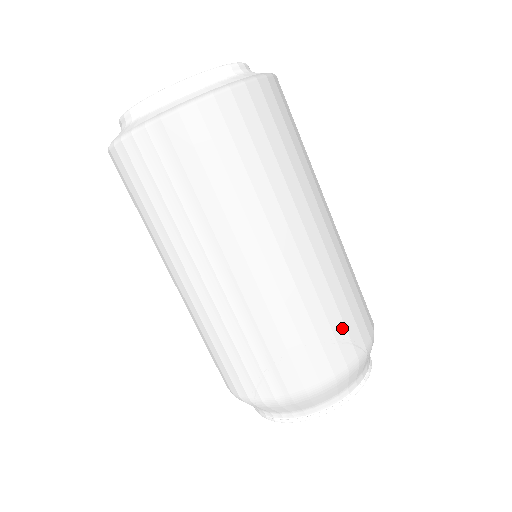
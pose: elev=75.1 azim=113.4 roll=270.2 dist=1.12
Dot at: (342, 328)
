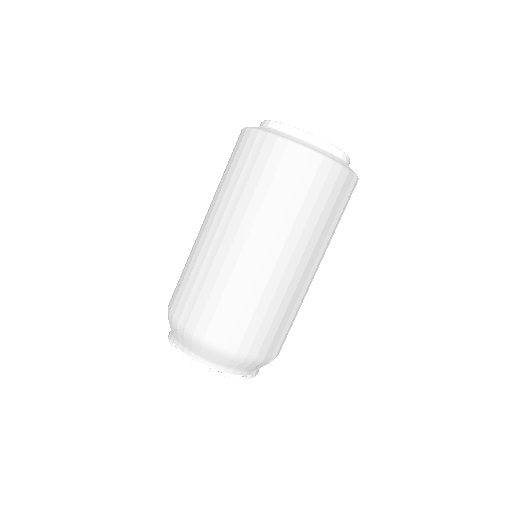
Dot at: (245, 326)
